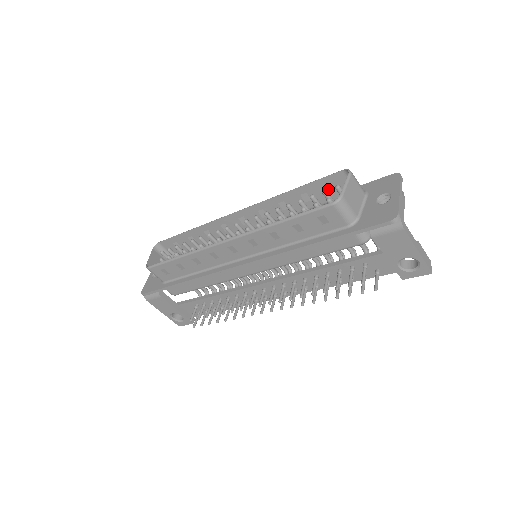
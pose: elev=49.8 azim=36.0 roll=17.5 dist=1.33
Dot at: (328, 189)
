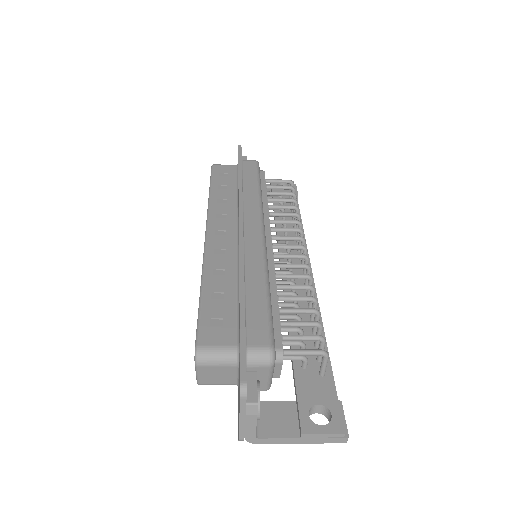
Dot at: (216, 323)
